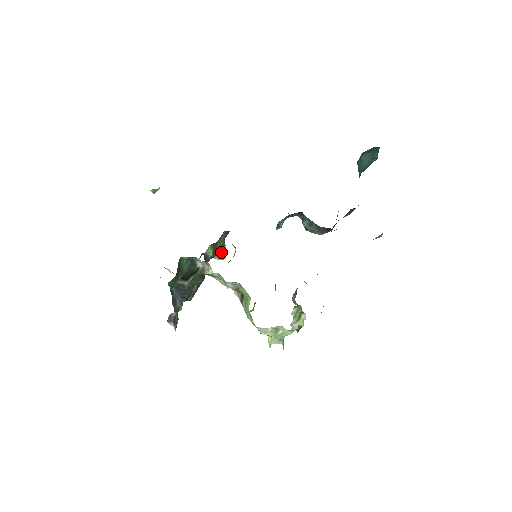
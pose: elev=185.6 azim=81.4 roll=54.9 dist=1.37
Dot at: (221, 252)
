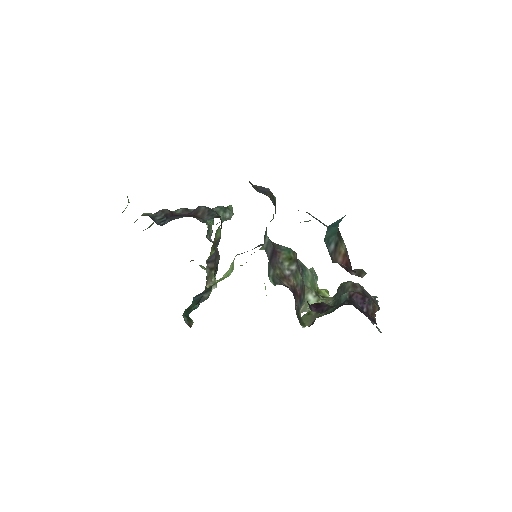
Dot at: (225, 220)
